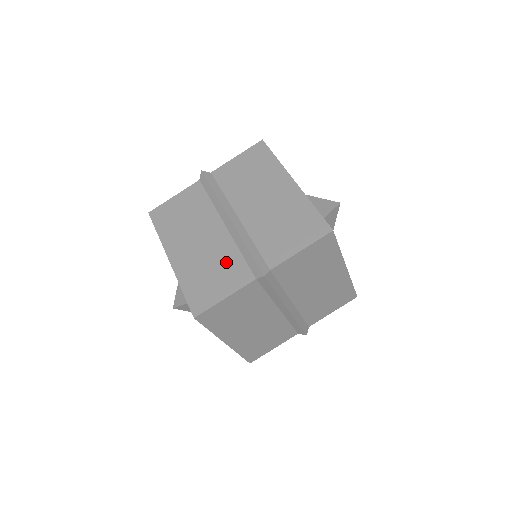
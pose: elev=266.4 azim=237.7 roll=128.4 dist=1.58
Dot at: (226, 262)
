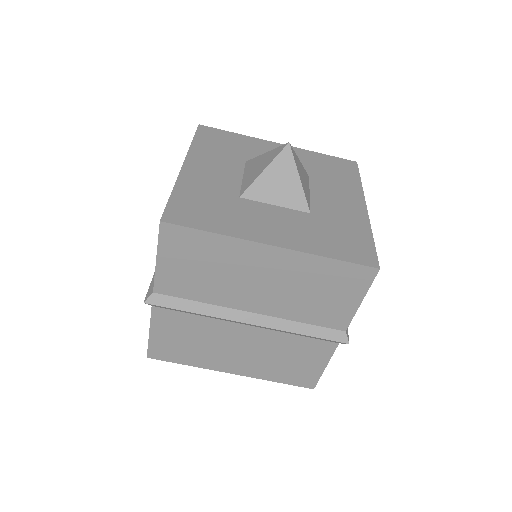
Dot at: (292, 348)
